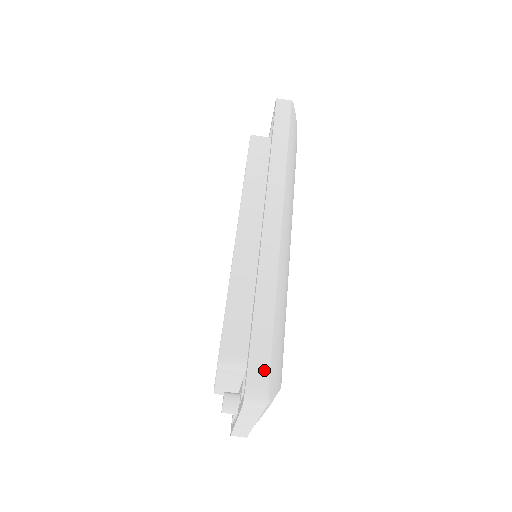
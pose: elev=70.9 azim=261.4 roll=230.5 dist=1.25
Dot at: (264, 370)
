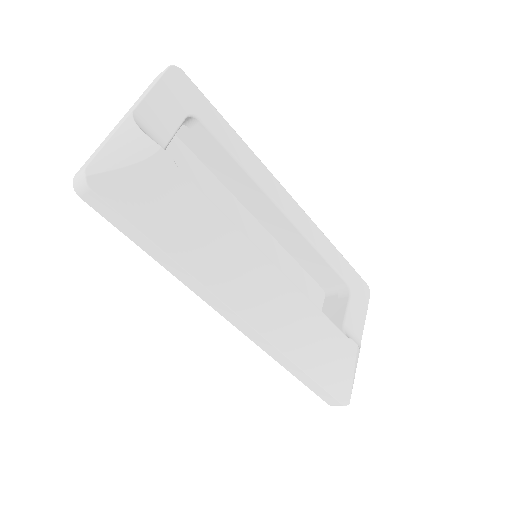
Dot at: (331, 399)
